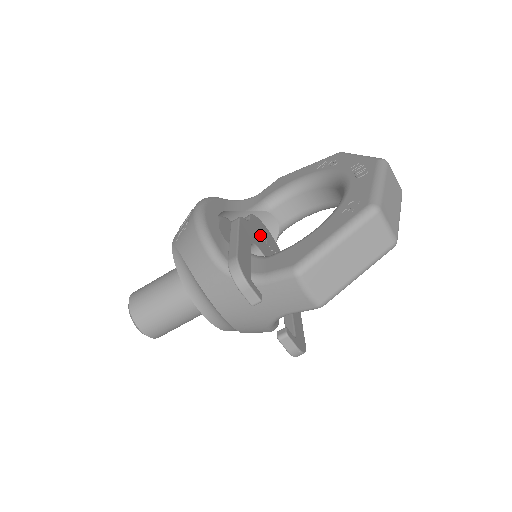
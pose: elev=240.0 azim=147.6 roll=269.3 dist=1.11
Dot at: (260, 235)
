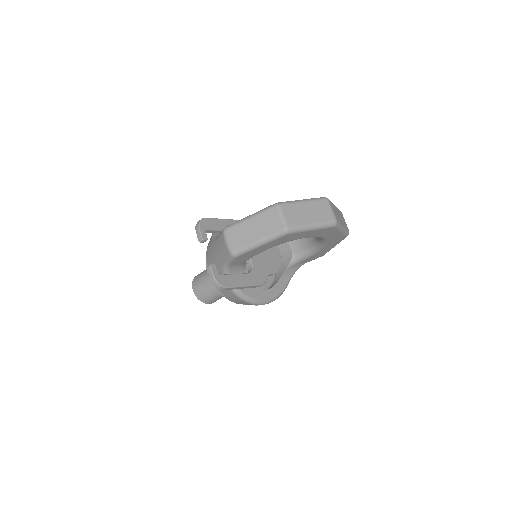
Dot at: occluded
